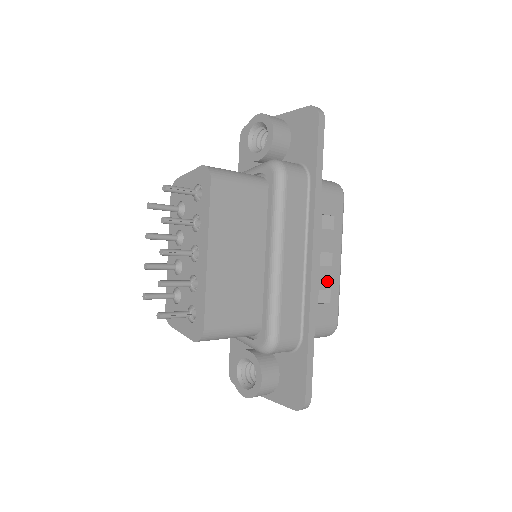
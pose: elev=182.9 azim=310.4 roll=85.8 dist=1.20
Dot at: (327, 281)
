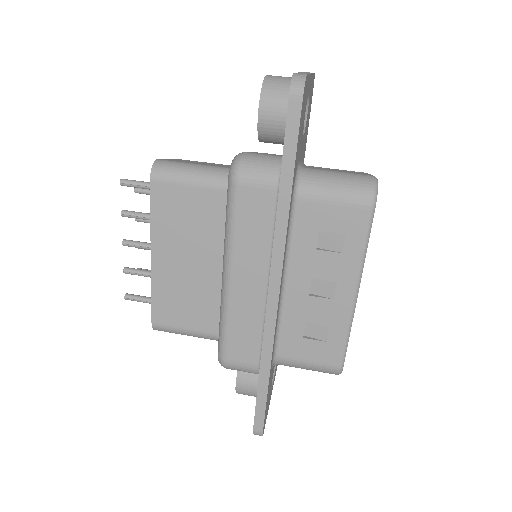
Dot at: (323, 315)
